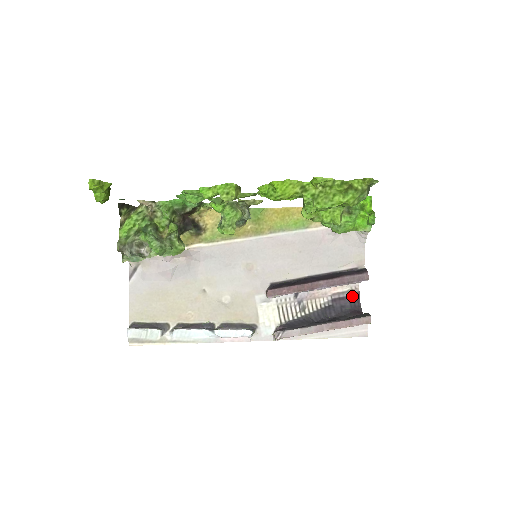
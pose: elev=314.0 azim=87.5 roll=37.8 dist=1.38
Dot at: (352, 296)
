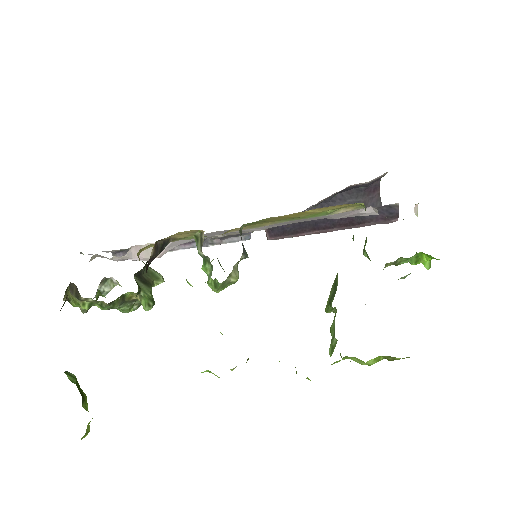
Dot at: occluded
